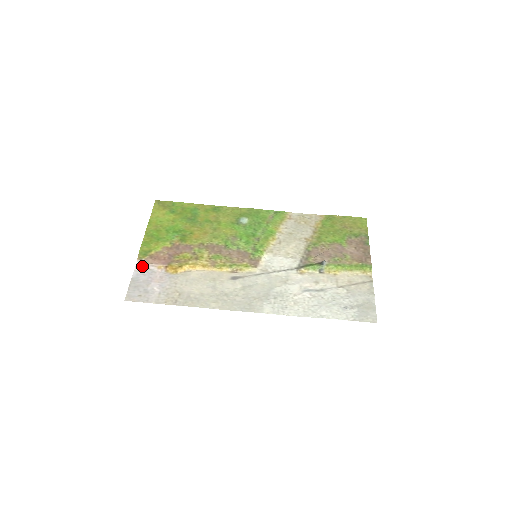
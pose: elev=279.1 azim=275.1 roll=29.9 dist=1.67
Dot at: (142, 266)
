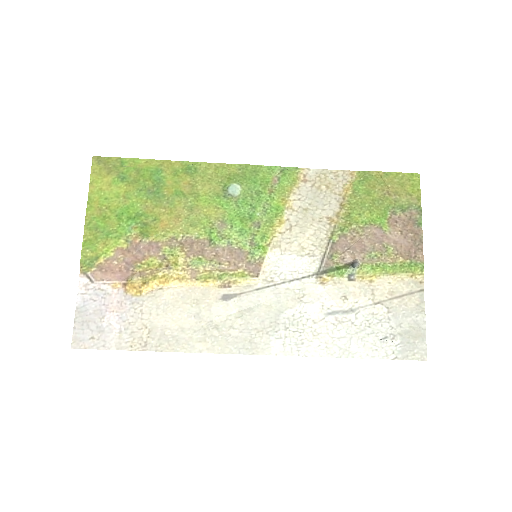
Dot at: (88, 285)
